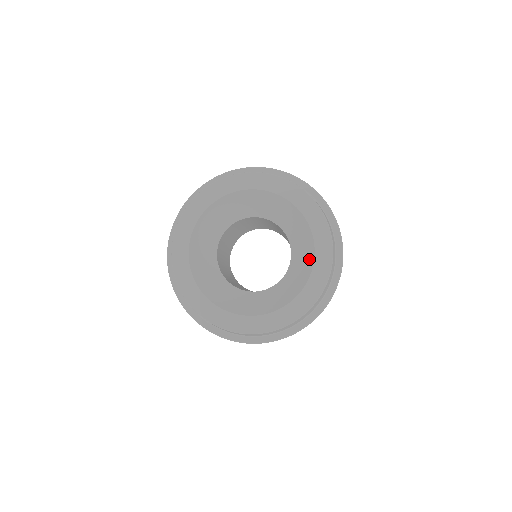
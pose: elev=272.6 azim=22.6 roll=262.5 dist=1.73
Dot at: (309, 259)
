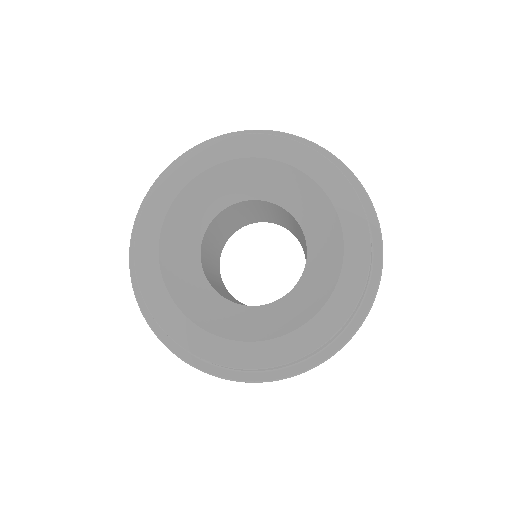
Dot at: (308, 311)
